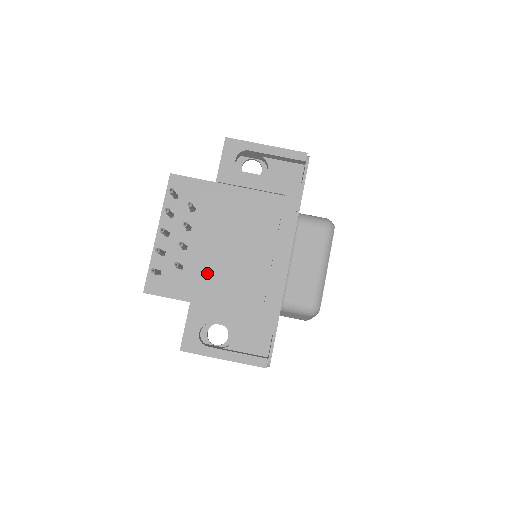
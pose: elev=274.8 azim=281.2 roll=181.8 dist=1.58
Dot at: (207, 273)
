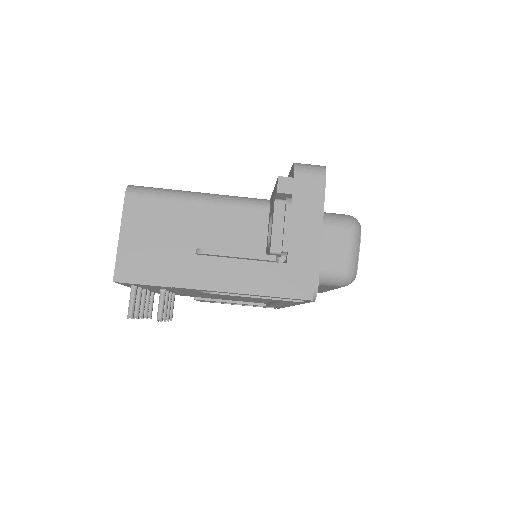
Dot at: (203, 296)
